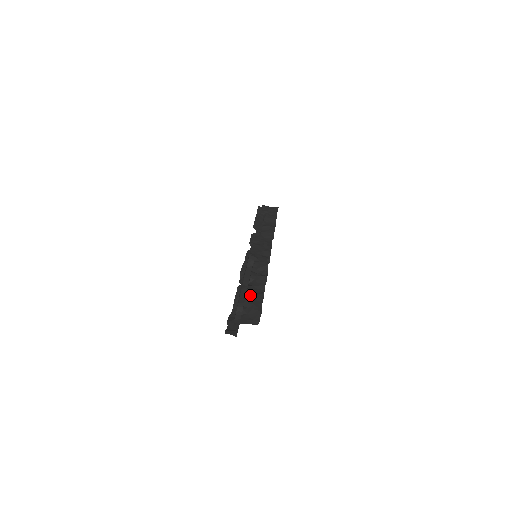
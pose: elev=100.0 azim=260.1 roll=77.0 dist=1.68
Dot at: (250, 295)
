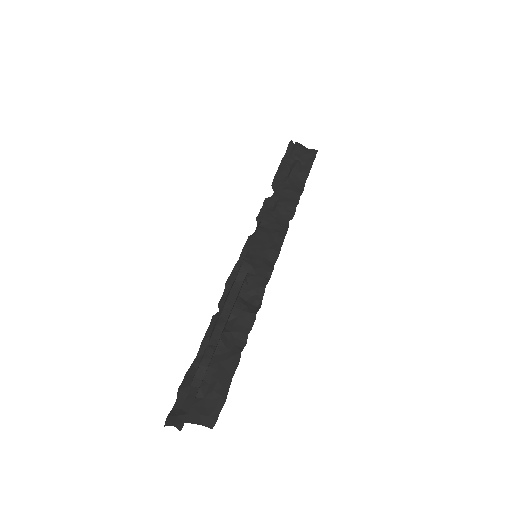
Dot at: (219, 355)
